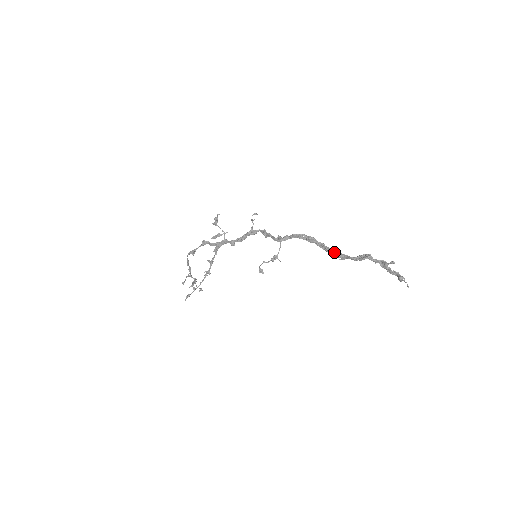
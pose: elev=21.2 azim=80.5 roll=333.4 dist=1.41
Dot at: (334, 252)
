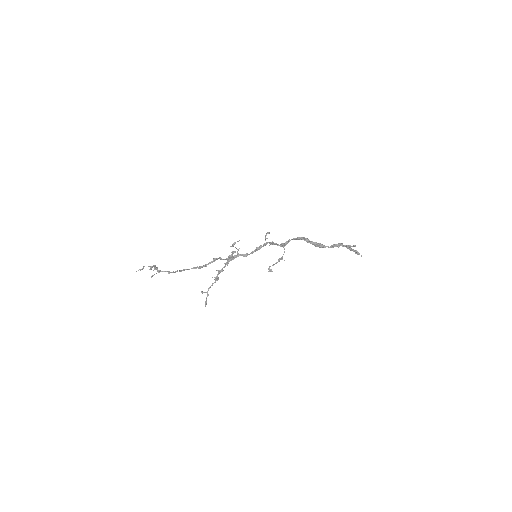
Dot at: (318, 245)
